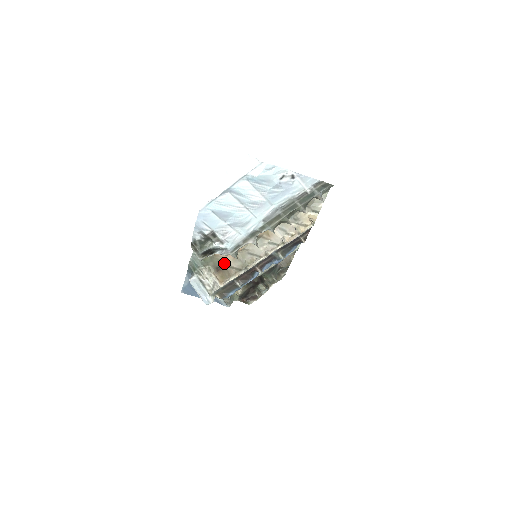
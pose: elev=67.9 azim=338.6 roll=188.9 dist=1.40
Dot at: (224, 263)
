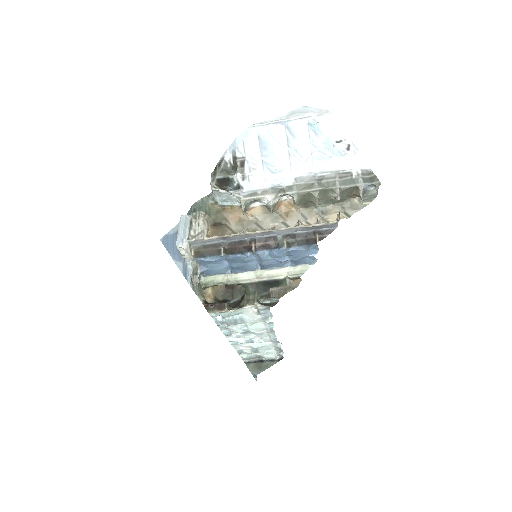
Dot at: (226, 222)
